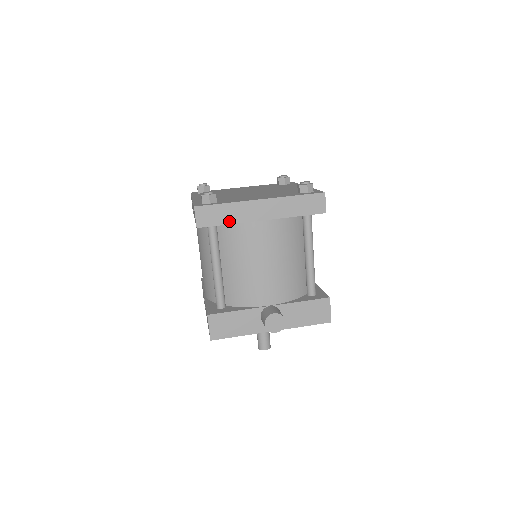
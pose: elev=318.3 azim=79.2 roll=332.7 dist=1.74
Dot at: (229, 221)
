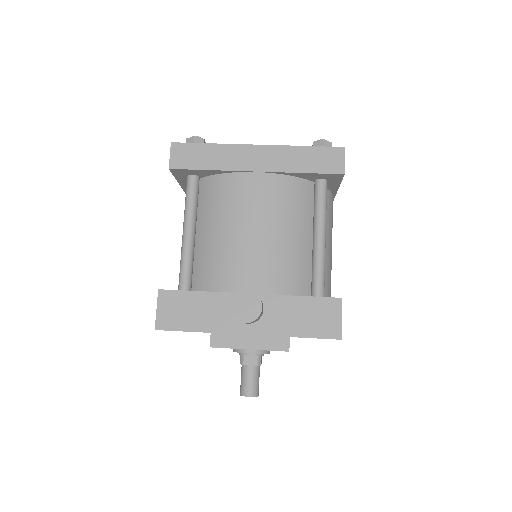
Dot at: (211, 166)
